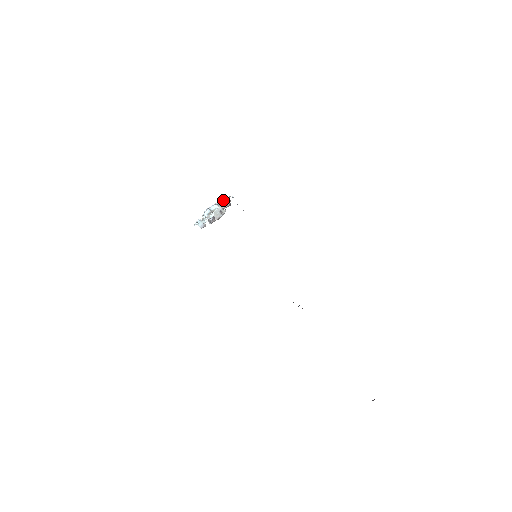
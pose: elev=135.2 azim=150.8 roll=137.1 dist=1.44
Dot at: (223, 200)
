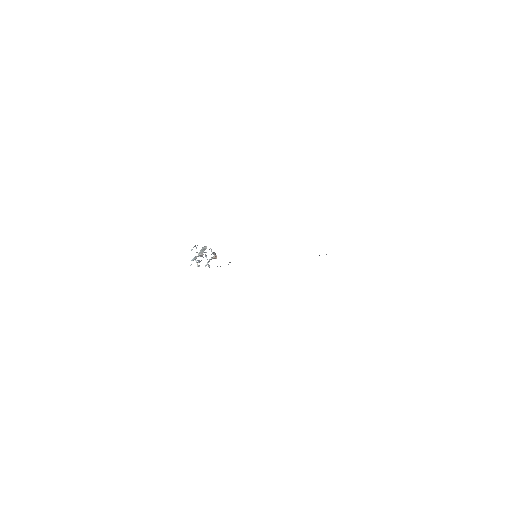
Dot at: occluded
